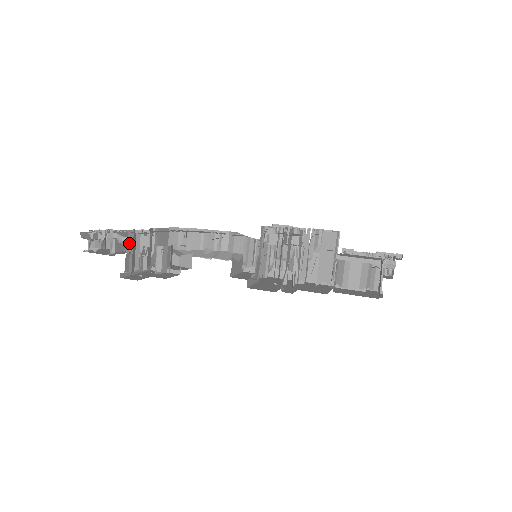
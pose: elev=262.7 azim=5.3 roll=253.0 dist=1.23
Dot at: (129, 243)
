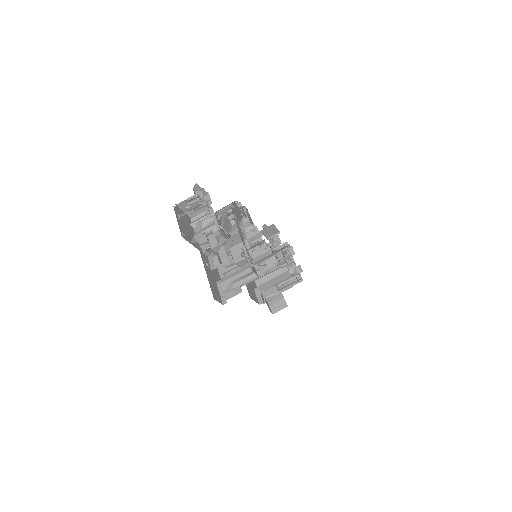
Dot at: occluded
